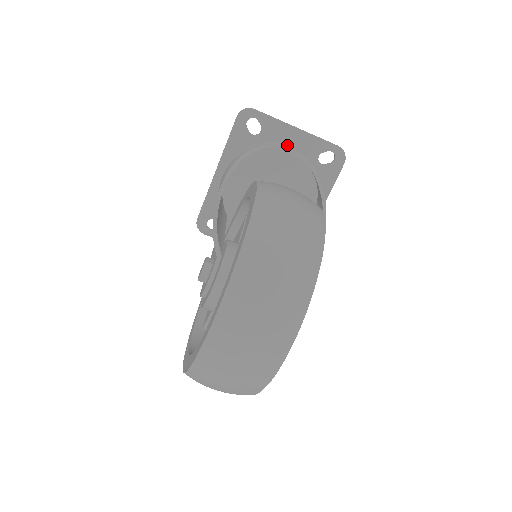
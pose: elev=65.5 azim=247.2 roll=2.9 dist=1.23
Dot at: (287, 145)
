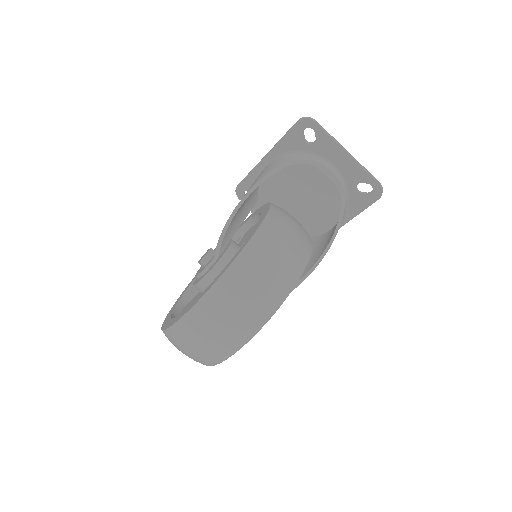
Dot at: (333, 163)
